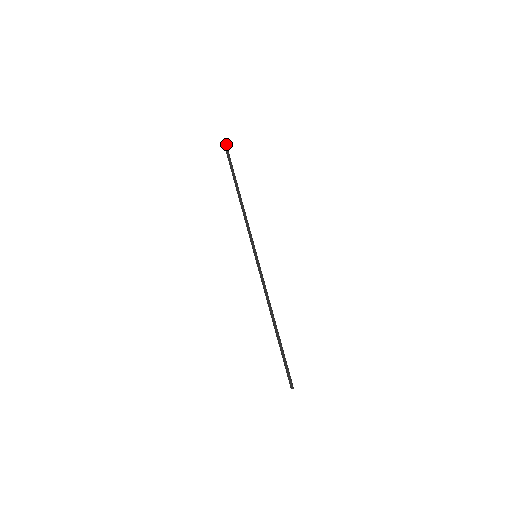
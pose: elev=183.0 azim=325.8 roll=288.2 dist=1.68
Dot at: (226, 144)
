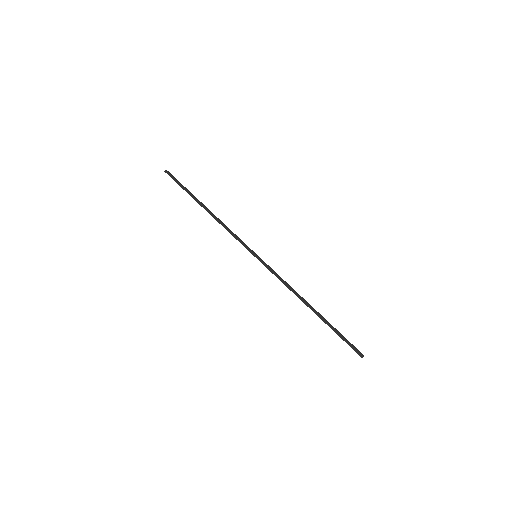
Dot at: (169, 173)
